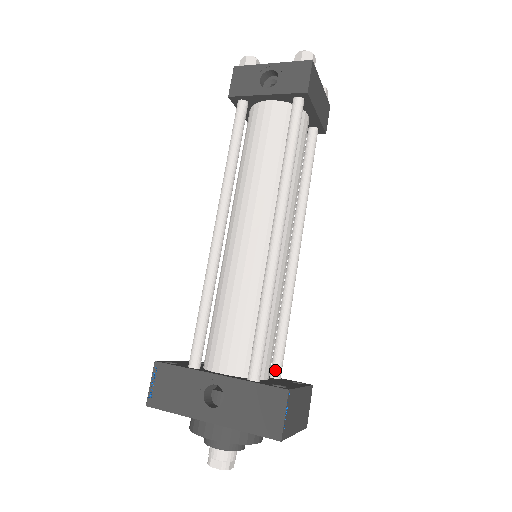
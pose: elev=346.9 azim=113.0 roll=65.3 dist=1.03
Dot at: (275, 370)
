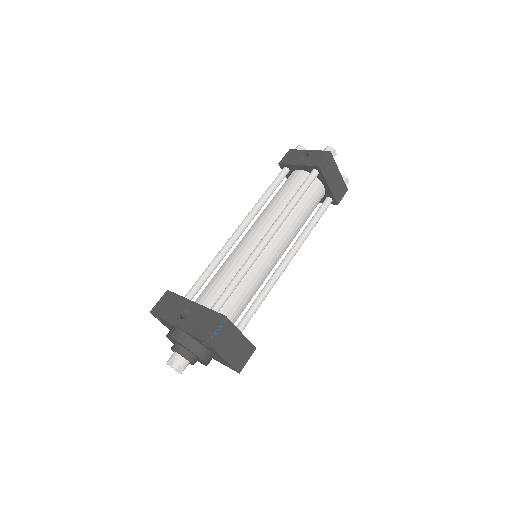
Dot at: occluded
